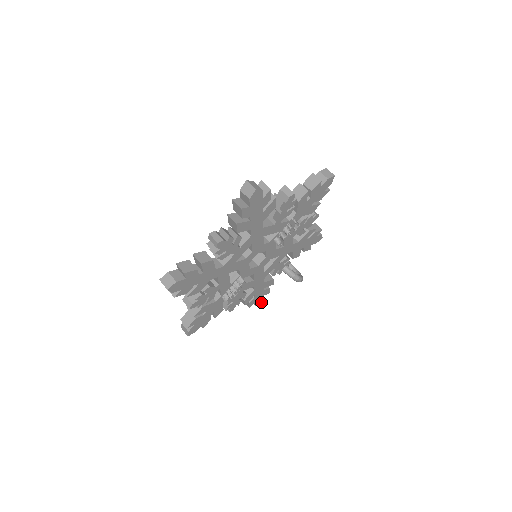
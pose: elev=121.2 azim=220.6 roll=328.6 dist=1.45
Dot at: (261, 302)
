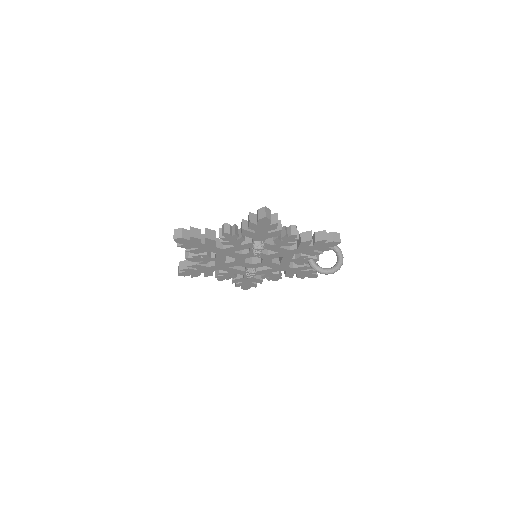
Dot at: (317, 276)
